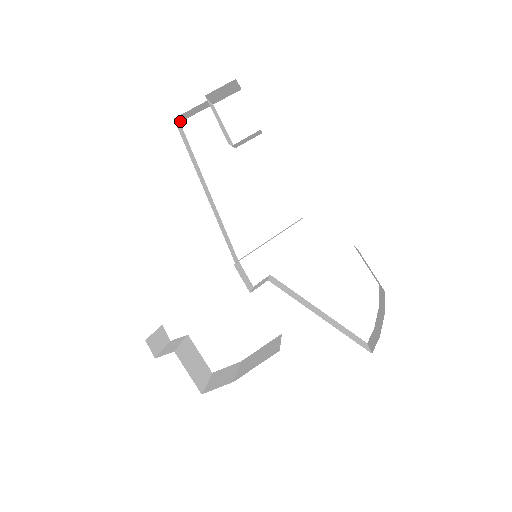
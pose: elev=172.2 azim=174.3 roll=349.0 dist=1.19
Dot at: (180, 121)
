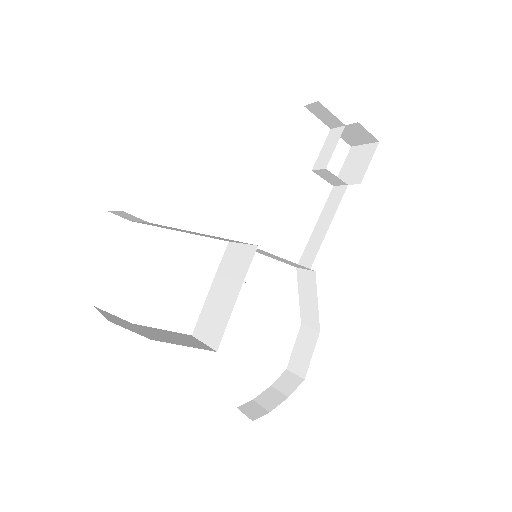
Dot at: (306, 106)
